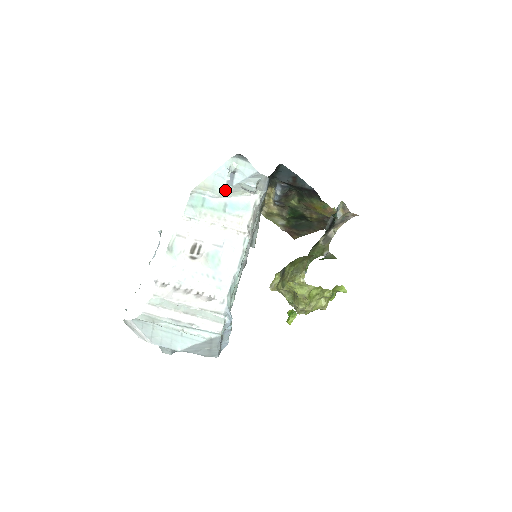
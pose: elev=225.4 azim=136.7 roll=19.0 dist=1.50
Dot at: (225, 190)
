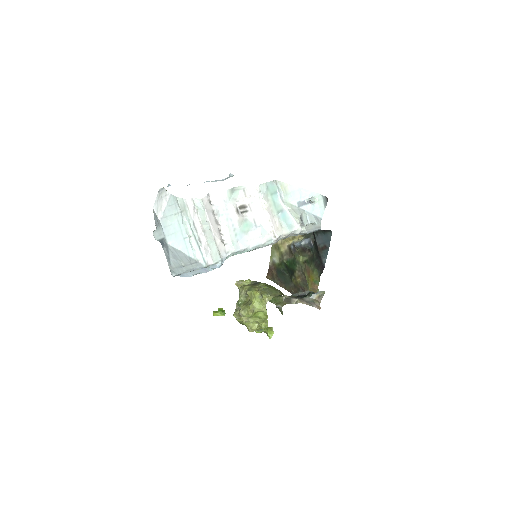
Dot at: (292, 204)
